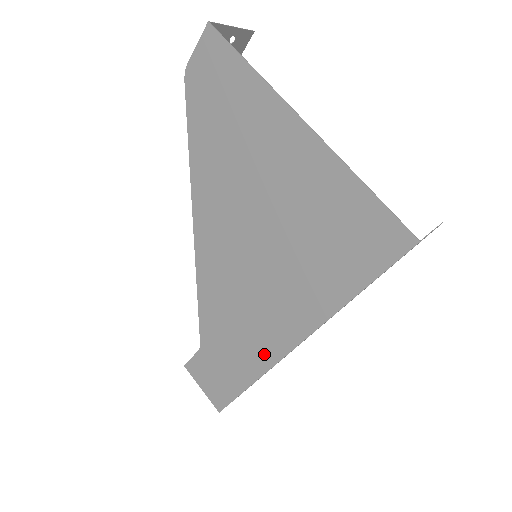
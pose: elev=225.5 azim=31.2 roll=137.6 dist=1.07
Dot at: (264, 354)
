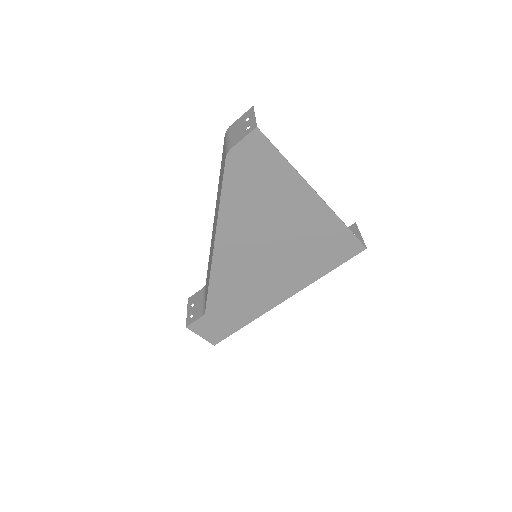
Dot at: (259, 309)
